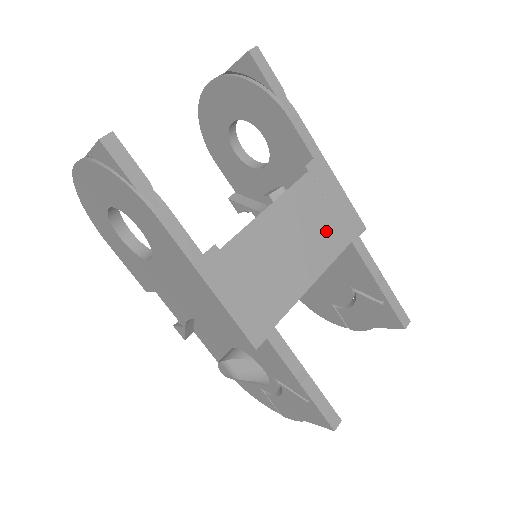
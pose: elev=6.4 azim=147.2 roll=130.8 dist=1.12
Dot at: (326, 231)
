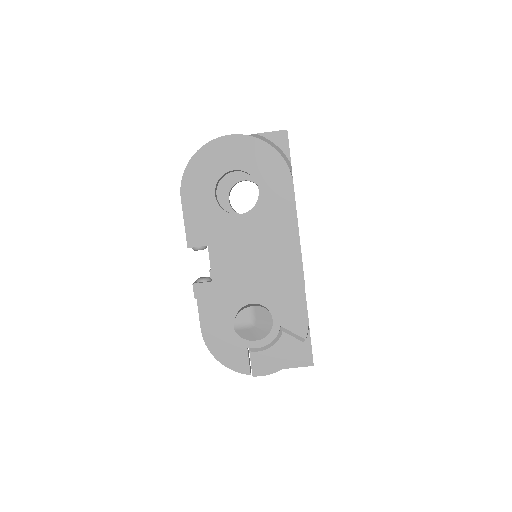
Dot at: occluded
